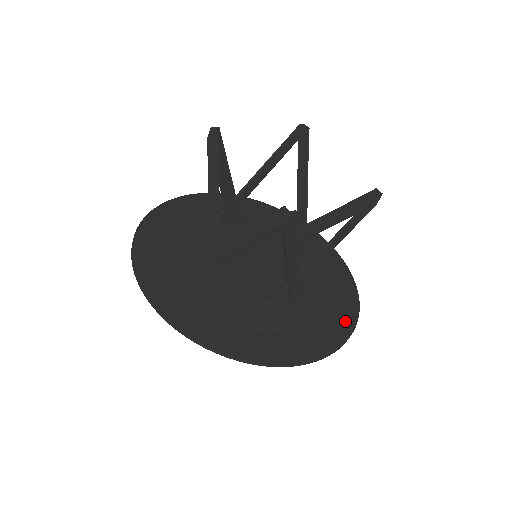
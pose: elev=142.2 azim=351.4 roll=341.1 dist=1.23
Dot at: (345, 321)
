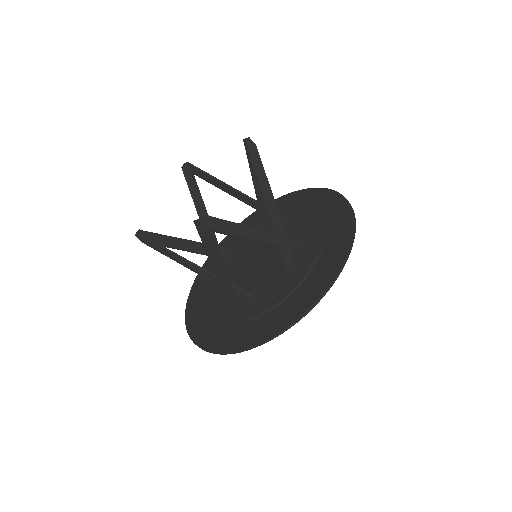
Dot at: (344, 218)
